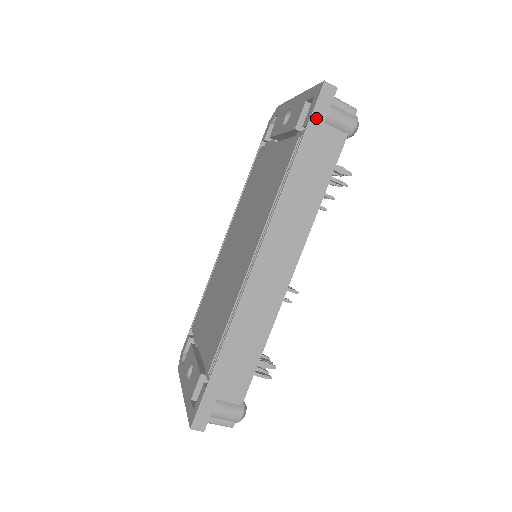
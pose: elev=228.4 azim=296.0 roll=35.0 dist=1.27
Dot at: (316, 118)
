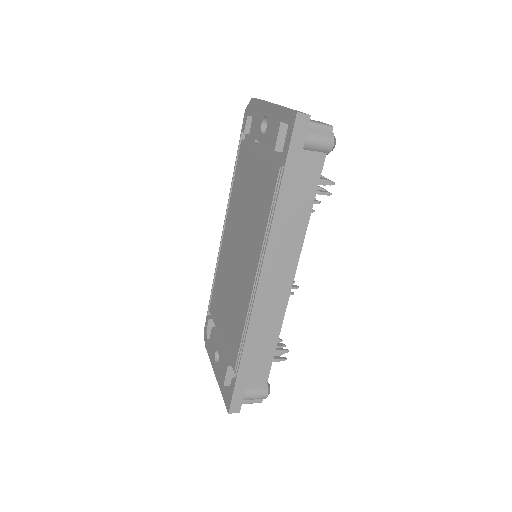
Dot at: (294, 150)
